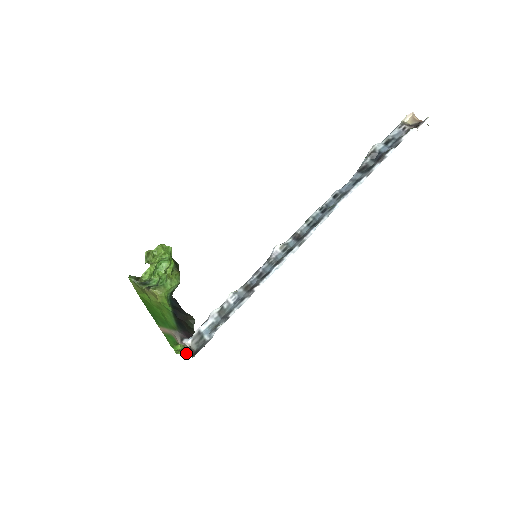
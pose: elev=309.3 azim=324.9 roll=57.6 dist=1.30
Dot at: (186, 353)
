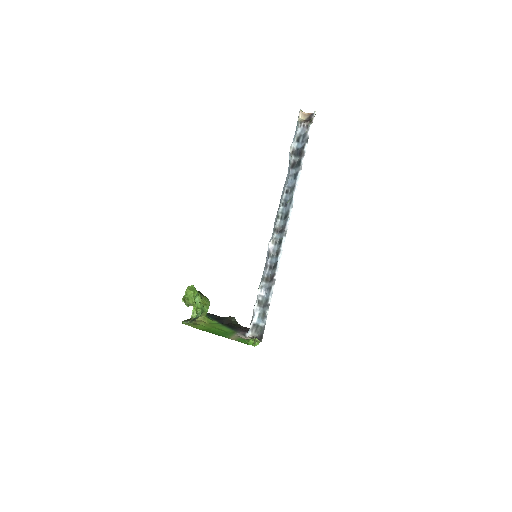
Dot at: (259, 342)
